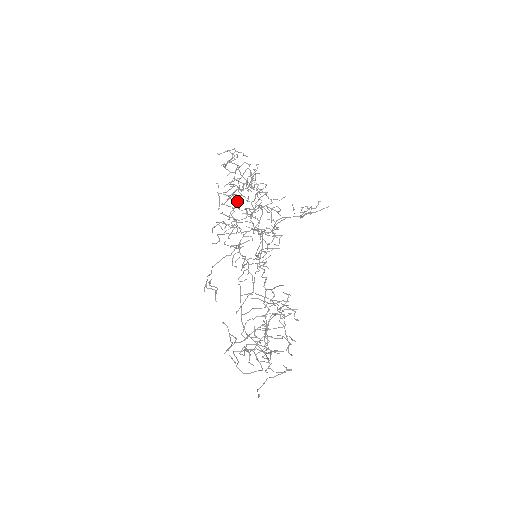
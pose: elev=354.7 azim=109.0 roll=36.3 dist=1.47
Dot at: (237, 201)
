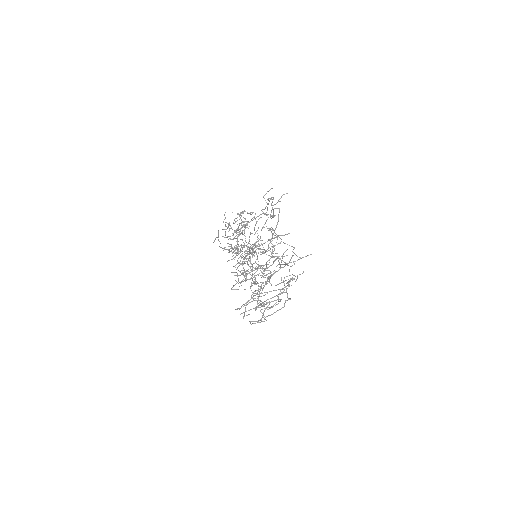
Dot at: (244, 227)
